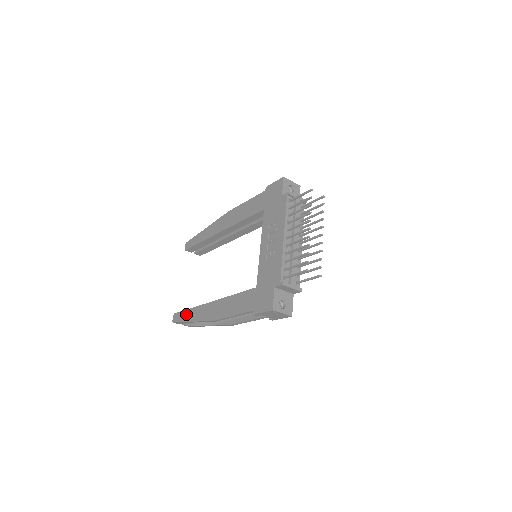
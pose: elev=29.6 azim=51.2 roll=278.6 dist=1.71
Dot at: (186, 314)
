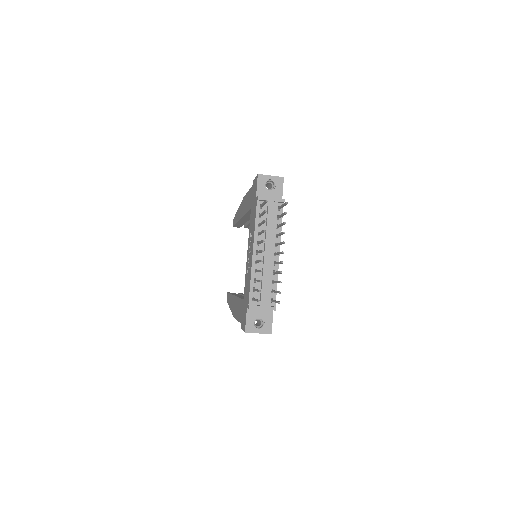
Dot at: (229, 298)
